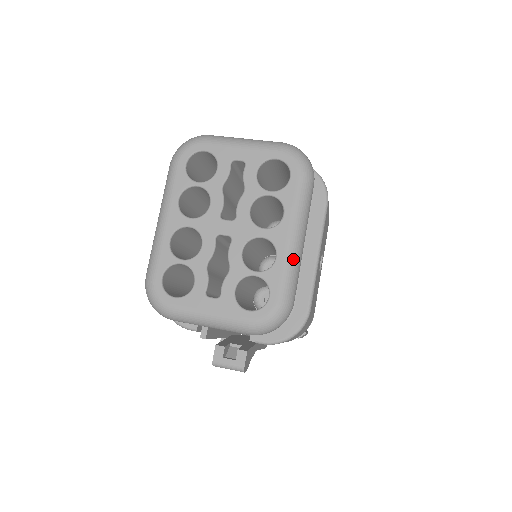
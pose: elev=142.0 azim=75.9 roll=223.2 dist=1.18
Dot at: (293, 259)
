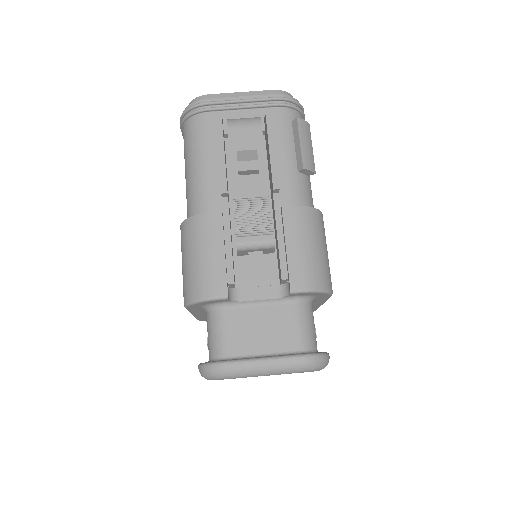
Dot at: occluded
